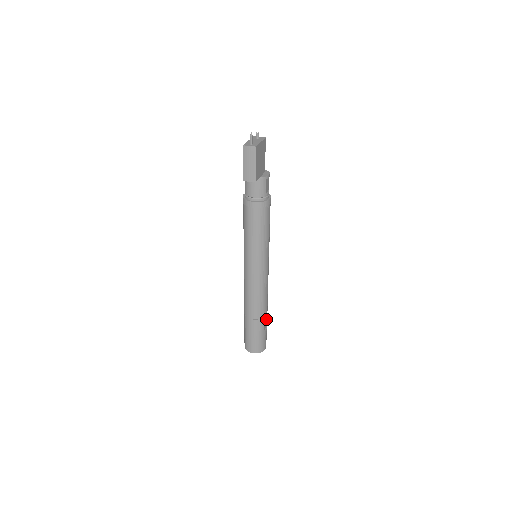
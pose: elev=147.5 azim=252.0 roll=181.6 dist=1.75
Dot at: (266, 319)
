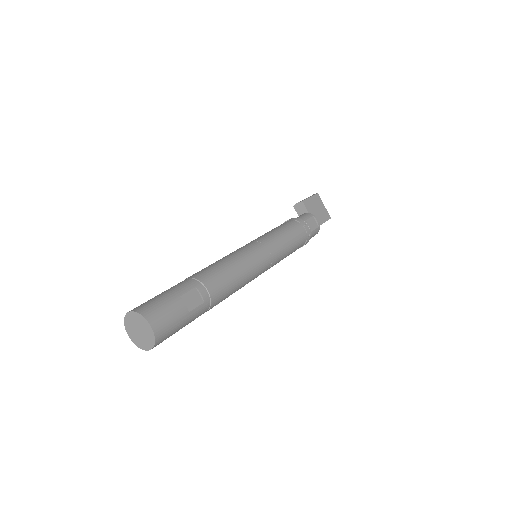
Dot at: (198, 303)
